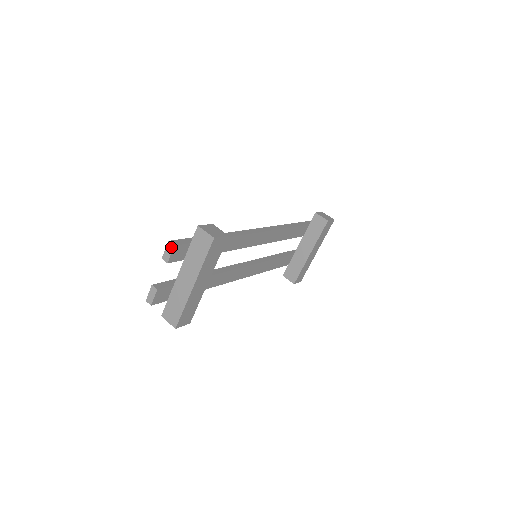
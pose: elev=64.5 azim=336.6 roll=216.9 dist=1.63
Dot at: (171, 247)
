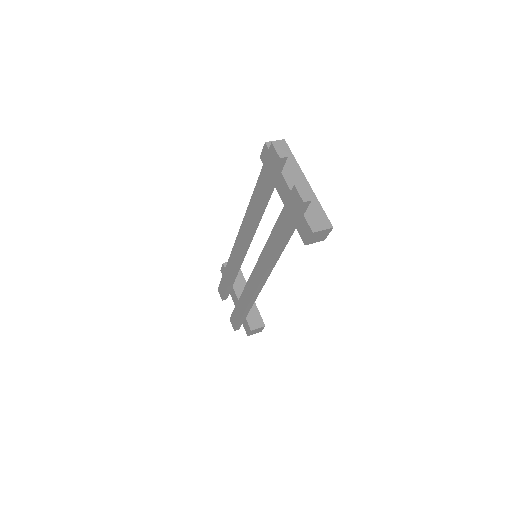
Dot at: (278, 144)
